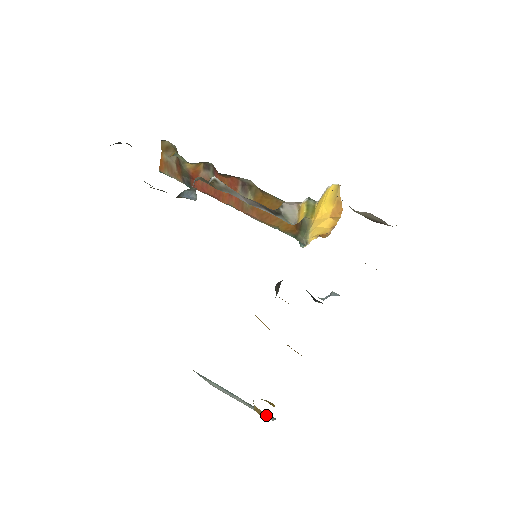
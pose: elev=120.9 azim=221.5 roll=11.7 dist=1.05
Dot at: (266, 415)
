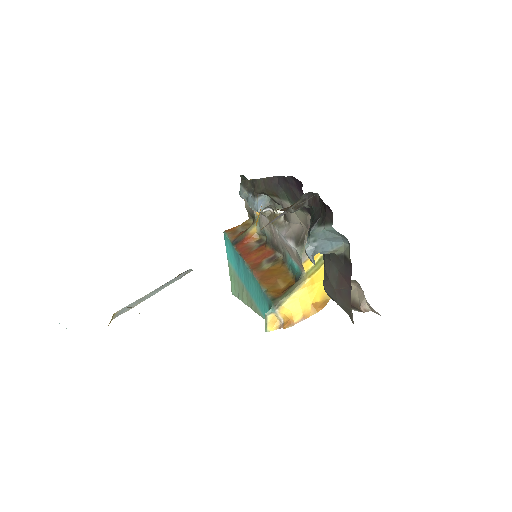
Dot at: occluded
